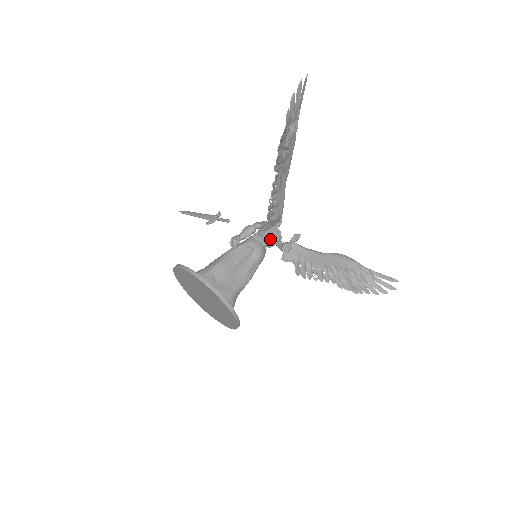
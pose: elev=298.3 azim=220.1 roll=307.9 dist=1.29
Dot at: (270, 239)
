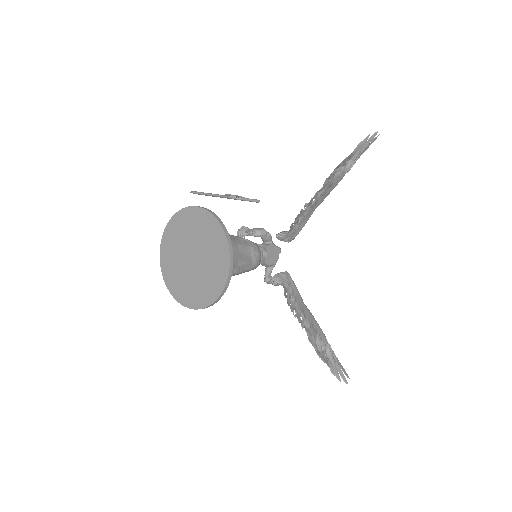
Dot at: (269, 255)
